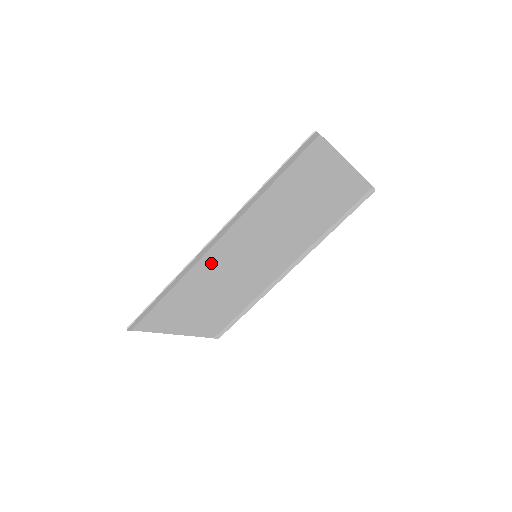
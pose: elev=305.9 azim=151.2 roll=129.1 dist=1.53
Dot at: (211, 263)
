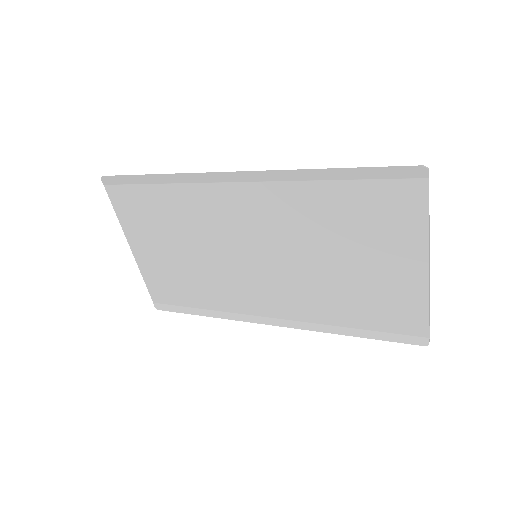
Dot at: (214, 203)
